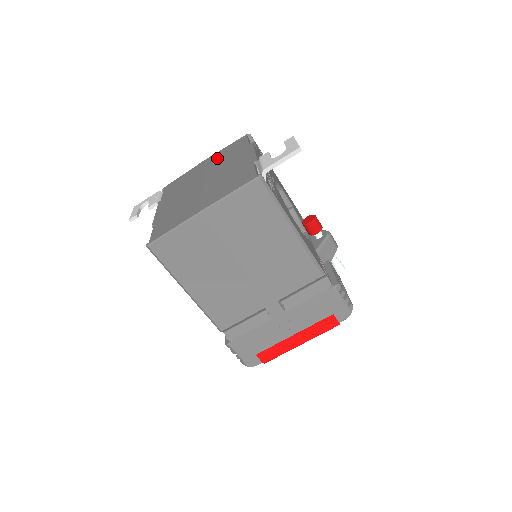
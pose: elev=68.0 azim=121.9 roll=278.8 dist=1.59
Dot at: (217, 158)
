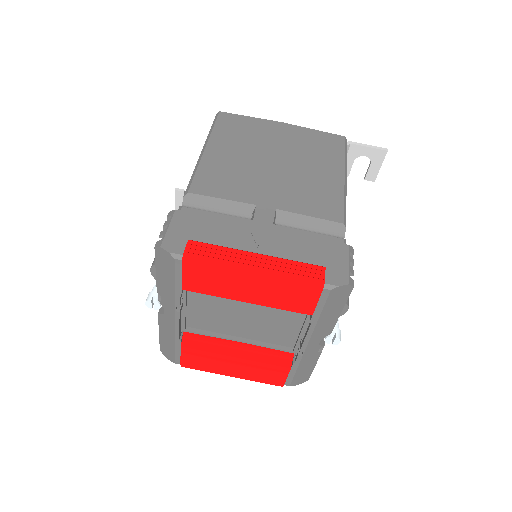
Dot at: occluded
